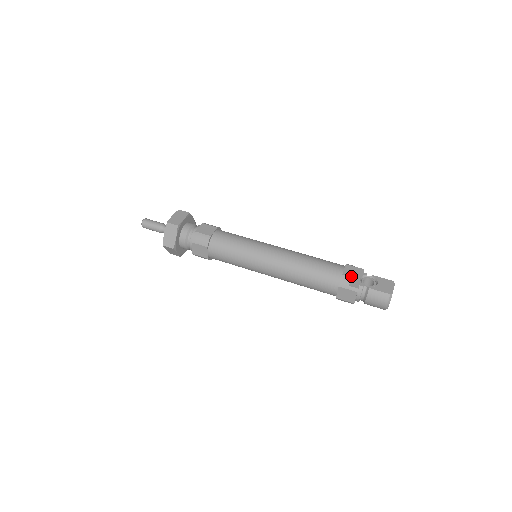
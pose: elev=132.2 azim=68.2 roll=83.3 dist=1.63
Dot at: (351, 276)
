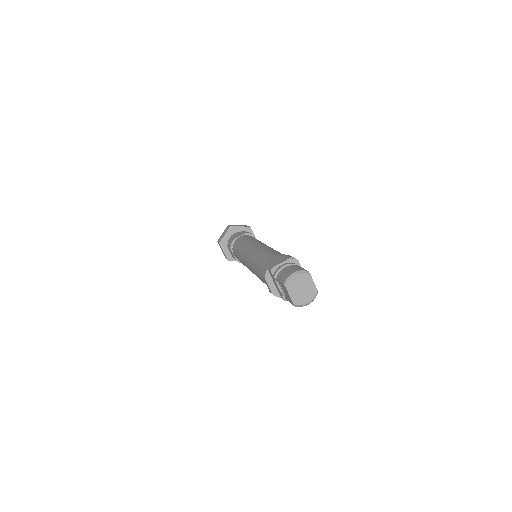
Dot at: occluded
